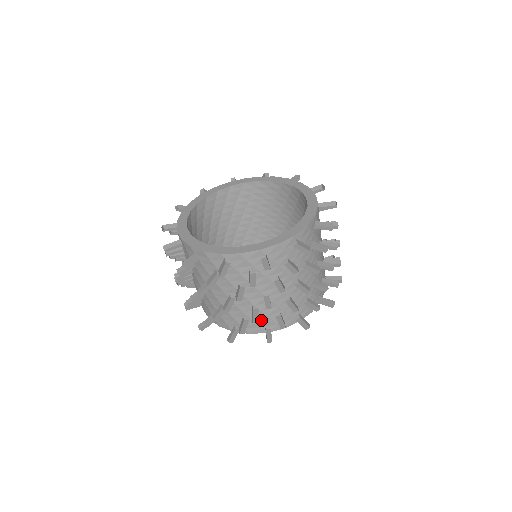
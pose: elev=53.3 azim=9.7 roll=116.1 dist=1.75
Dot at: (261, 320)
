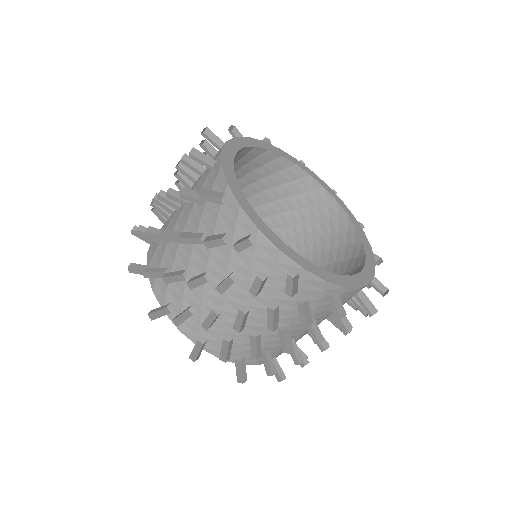
Dot at: (175, 293)
